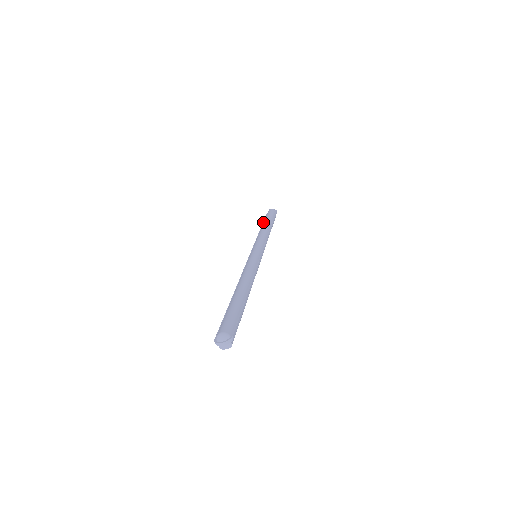
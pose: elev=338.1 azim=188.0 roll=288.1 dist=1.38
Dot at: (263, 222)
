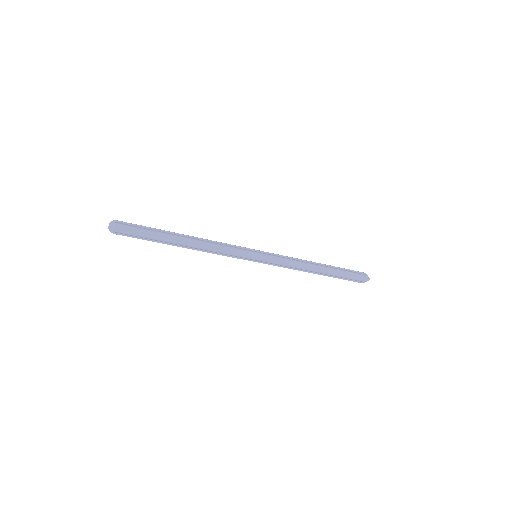
Dot at: occluded
